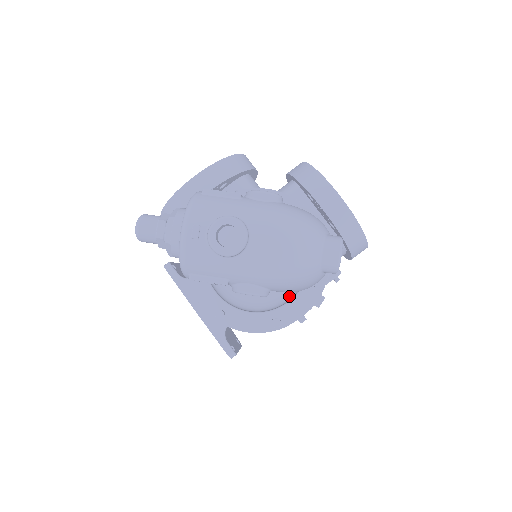
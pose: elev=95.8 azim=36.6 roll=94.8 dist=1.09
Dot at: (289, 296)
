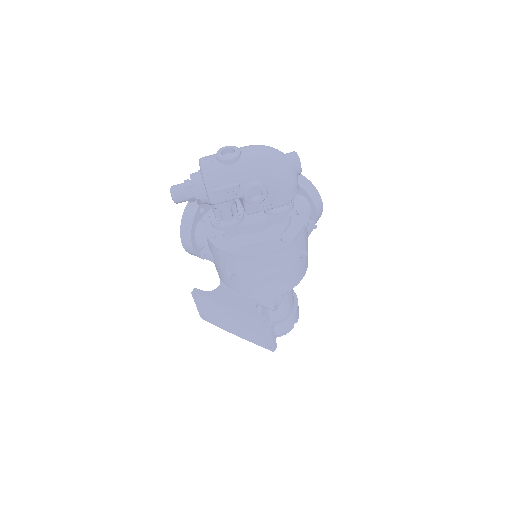
Dot at: occluded
